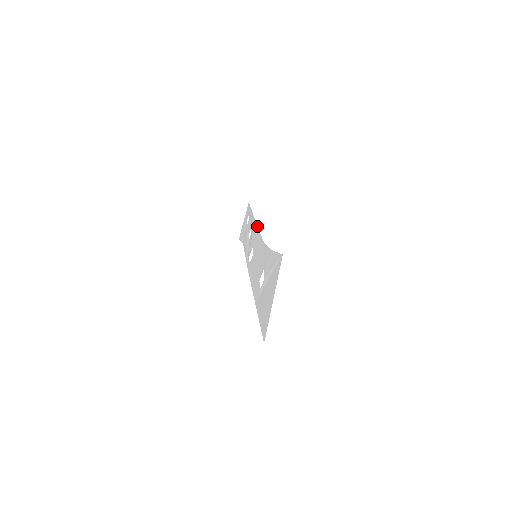
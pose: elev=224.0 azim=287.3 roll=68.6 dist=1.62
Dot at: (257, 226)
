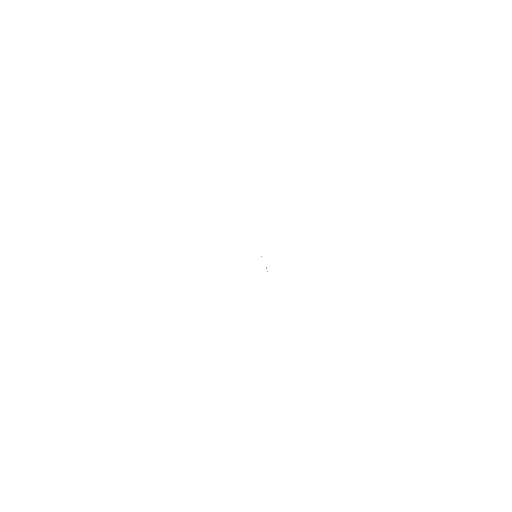
Dot at: occluded
